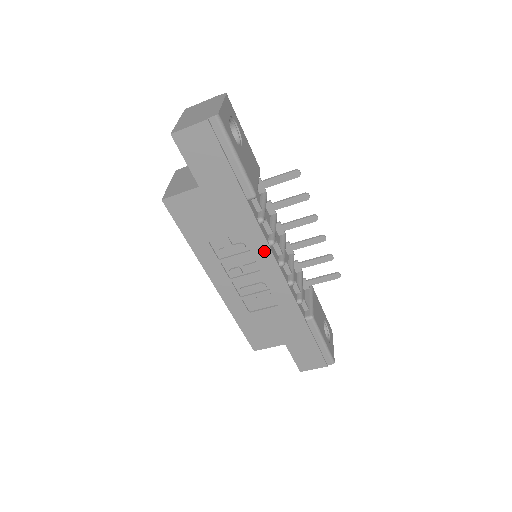
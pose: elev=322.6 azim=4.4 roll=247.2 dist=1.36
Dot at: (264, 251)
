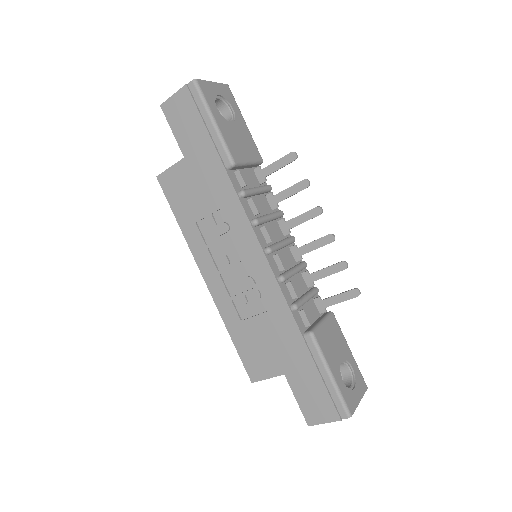
Dot at: (247, 231)
